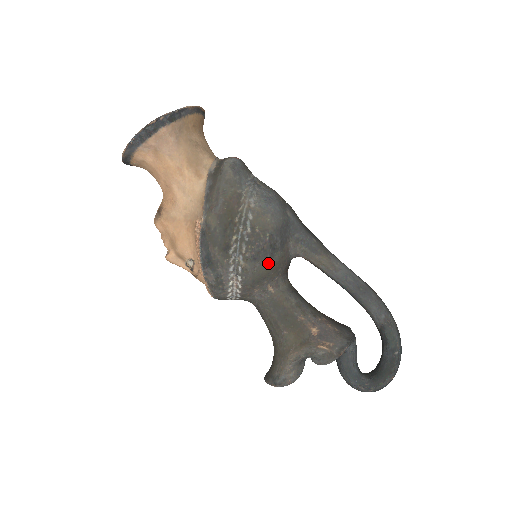
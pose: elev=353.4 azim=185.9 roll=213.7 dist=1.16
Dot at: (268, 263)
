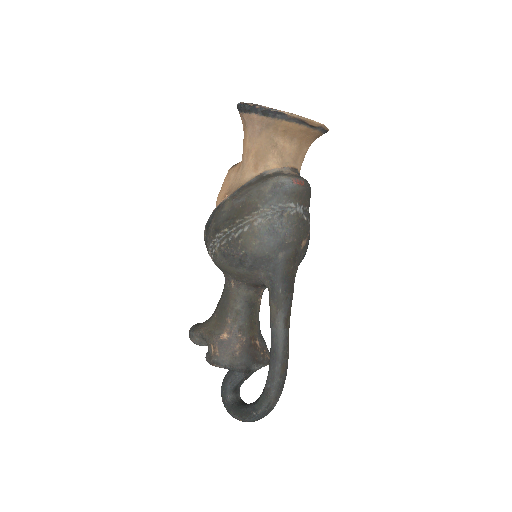
Dot at: (232, 267)
